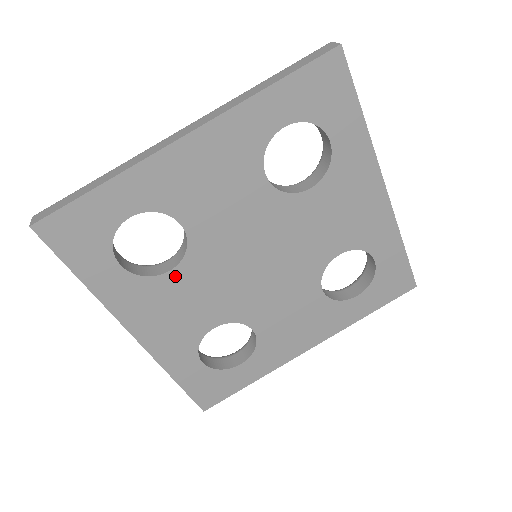
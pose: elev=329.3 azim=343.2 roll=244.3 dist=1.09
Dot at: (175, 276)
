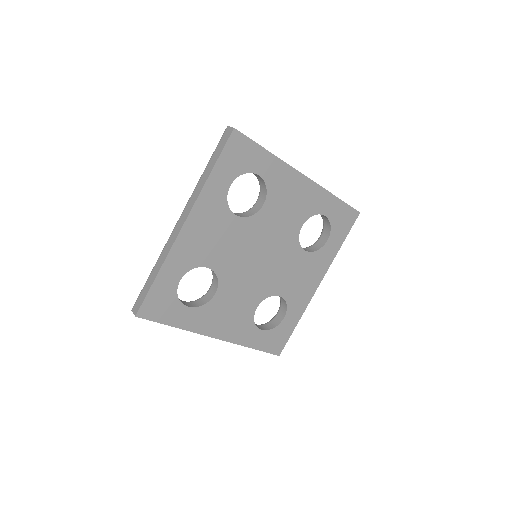
Dot at: (220, 295)
